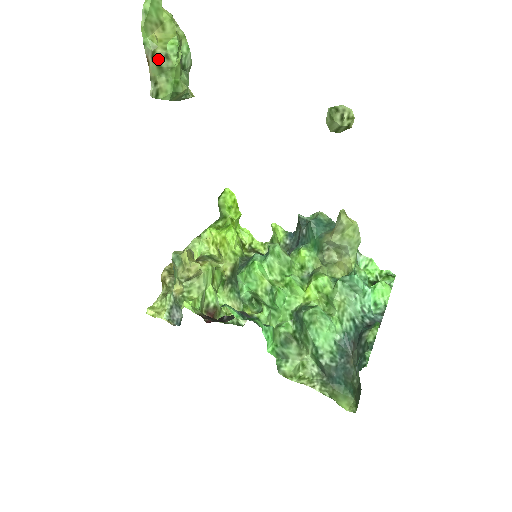
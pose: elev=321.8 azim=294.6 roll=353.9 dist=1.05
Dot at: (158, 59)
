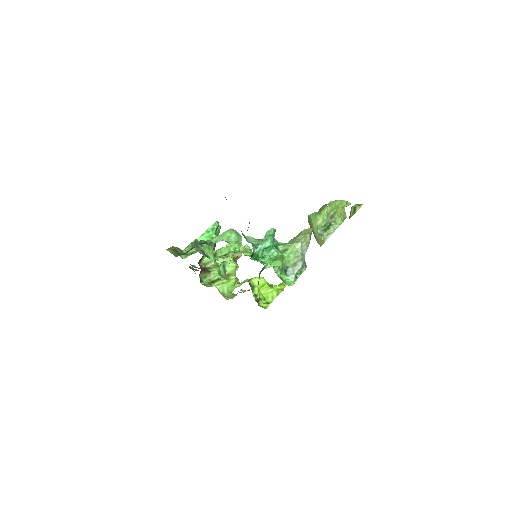
Dot at: (323, 206)
